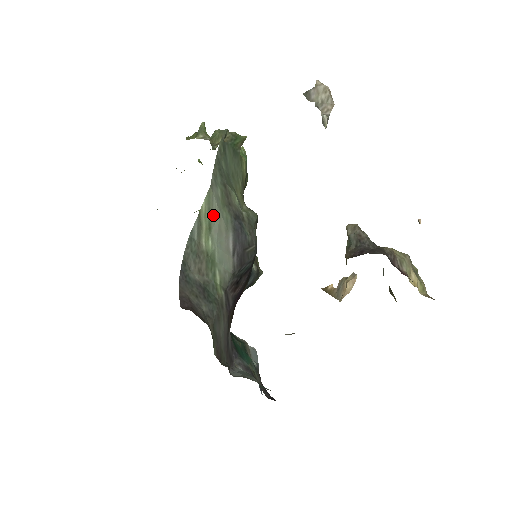
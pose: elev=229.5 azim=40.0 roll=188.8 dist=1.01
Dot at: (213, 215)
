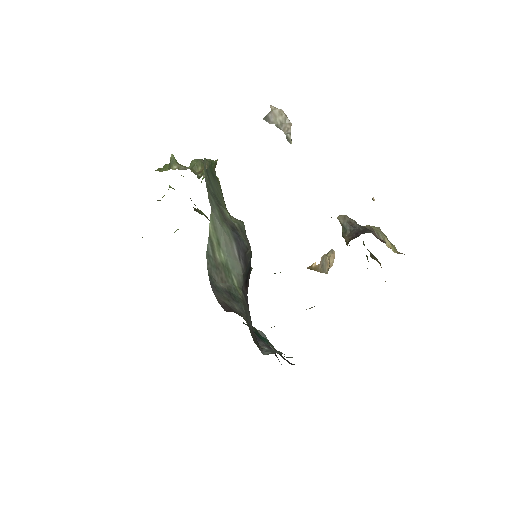
Dot at: (218, 232)
